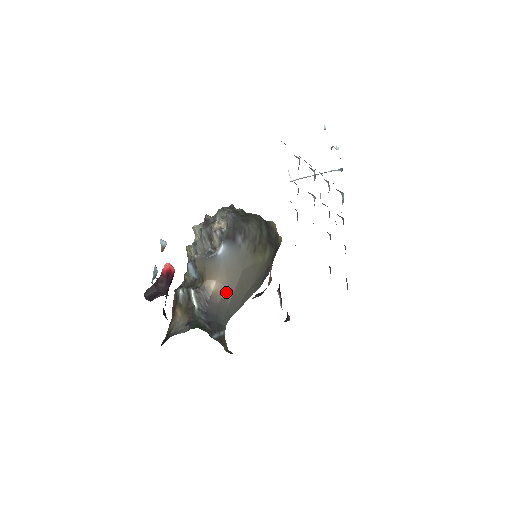
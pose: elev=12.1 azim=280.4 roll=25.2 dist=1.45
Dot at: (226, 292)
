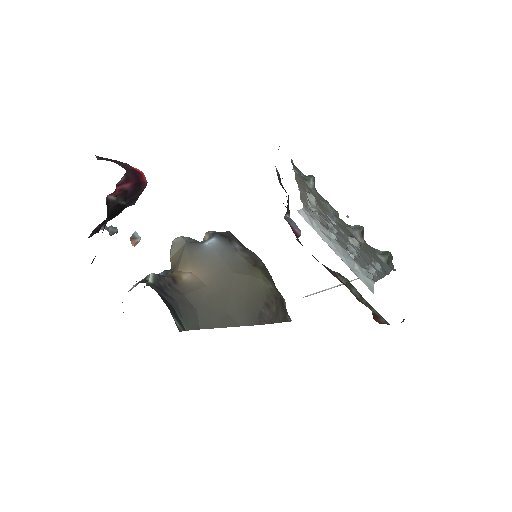
Dot at: (202, 289)
